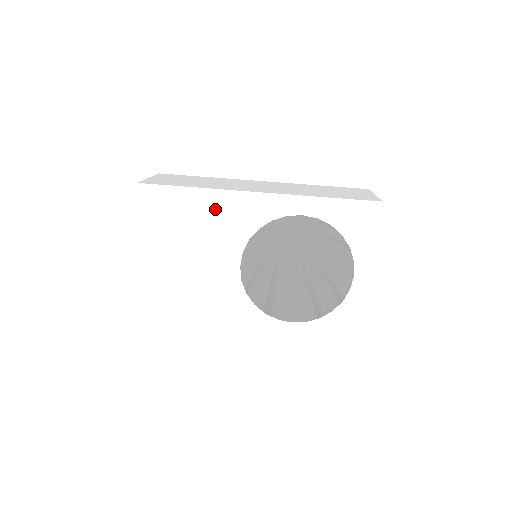
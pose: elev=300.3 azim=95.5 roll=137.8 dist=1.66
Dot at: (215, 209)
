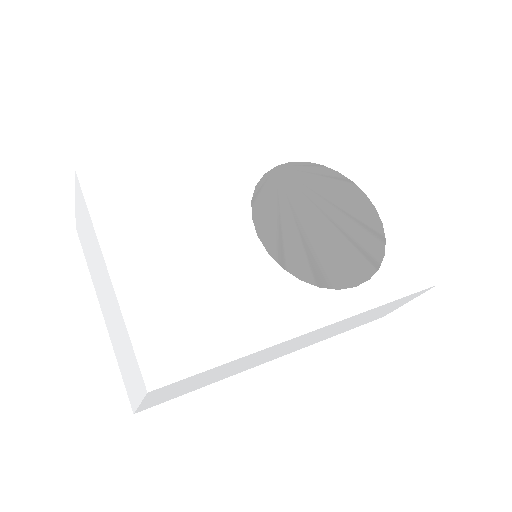
Dot at: (194, 177)
